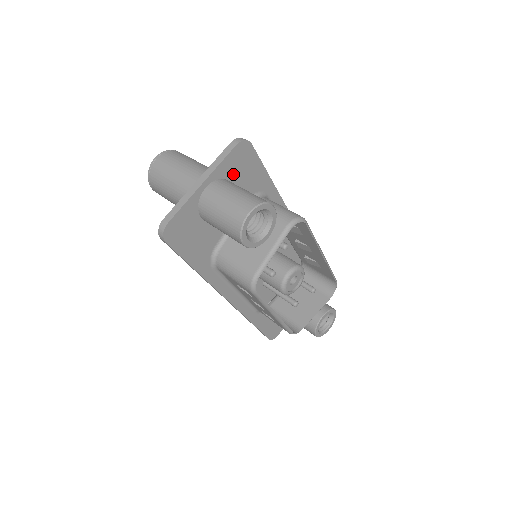
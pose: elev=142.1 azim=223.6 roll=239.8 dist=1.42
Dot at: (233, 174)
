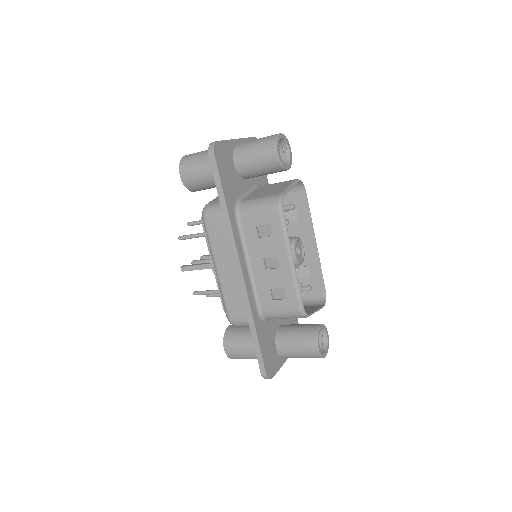
Dot at: occluded
